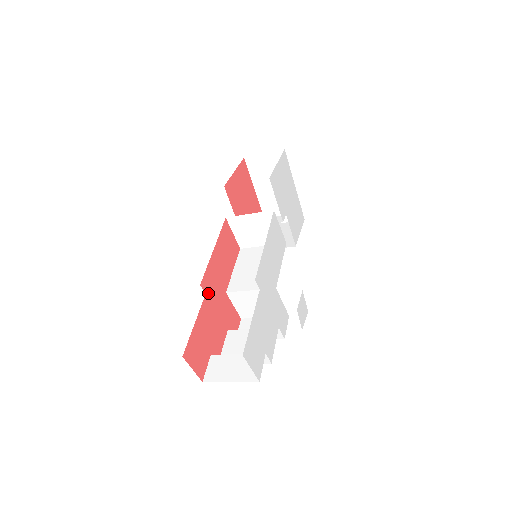
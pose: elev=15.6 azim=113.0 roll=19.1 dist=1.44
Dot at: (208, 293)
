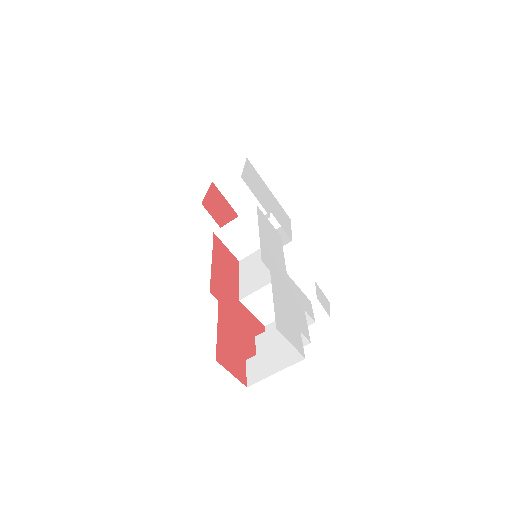
Dot at: (221, 300)
